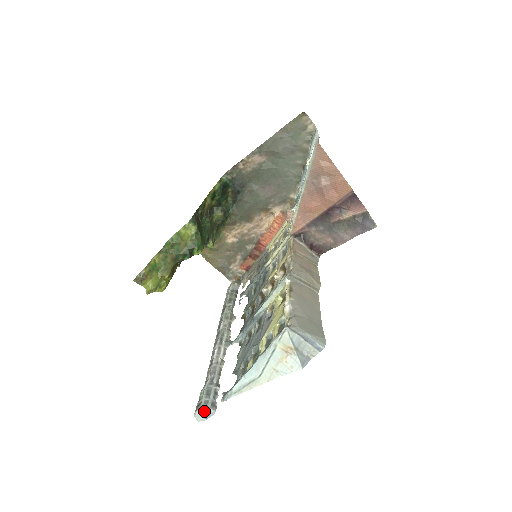
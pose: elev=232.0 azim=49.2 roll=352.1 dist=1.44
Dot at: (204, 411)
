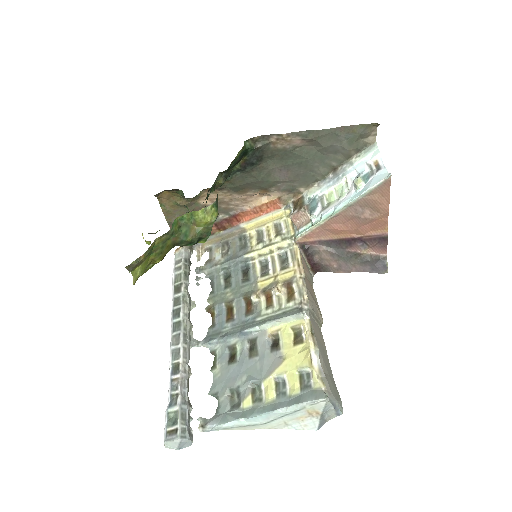
Dot at: (182, 443)
